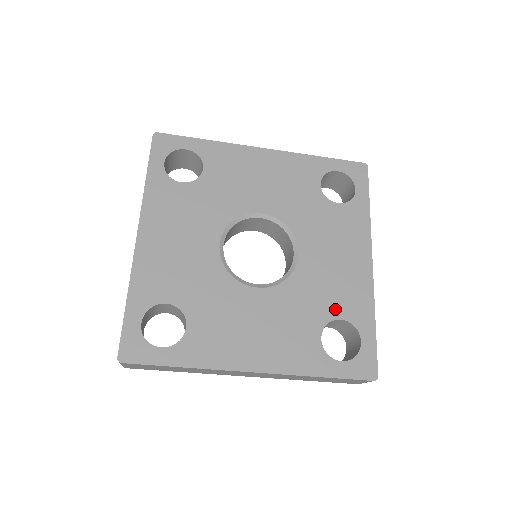
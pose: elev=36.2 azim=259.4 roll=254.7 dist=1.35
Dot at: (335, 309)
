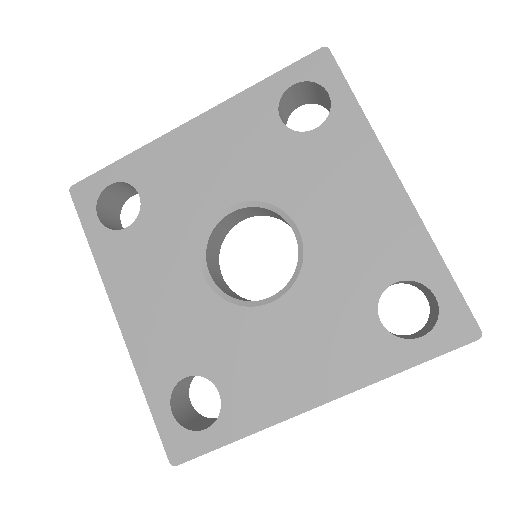
Dot at: (380, 274)
